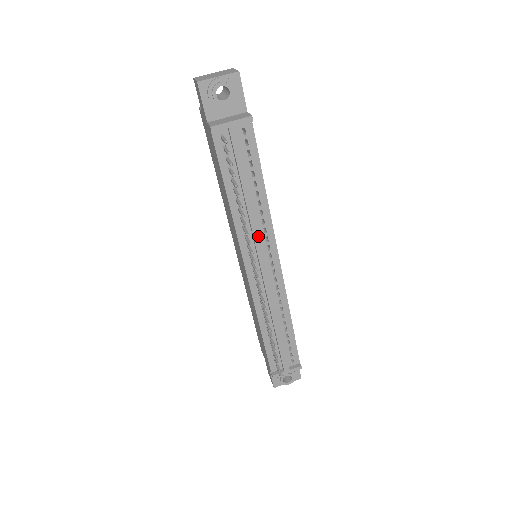
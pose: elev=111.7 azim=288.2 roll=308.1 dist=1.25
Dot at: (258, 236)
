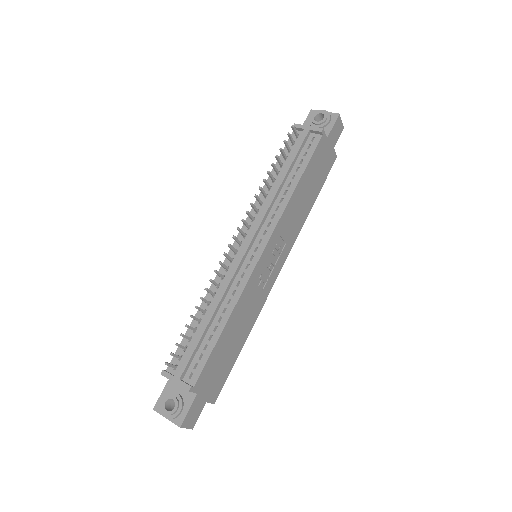
Dot at: (264, 213)
